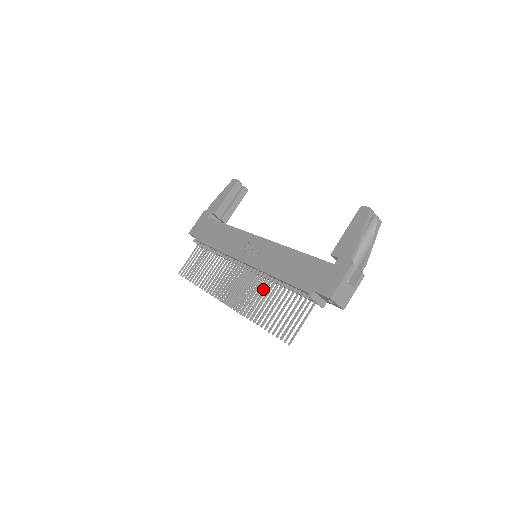
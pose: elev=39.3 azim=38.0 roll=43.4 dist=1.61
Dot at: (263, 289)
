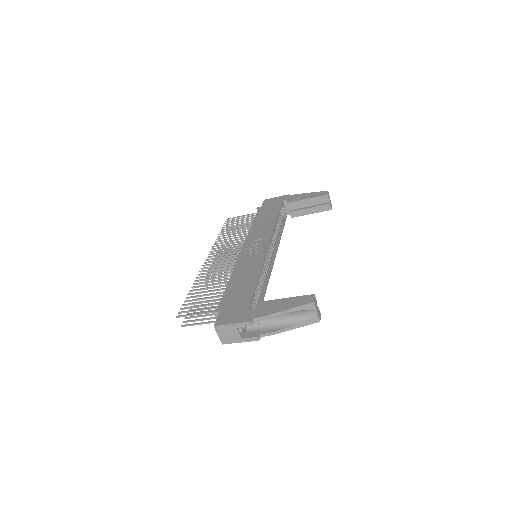
Dot at: (220, 279)
